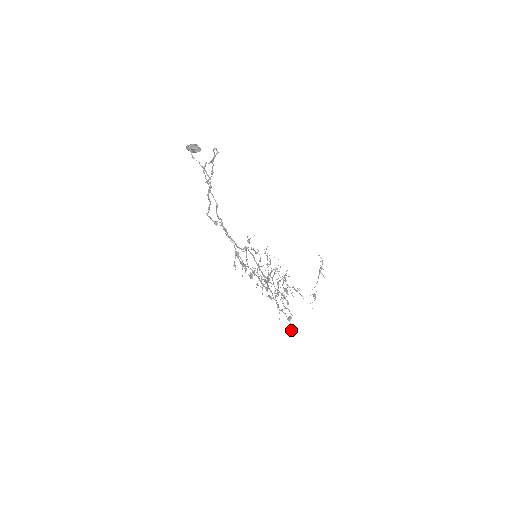
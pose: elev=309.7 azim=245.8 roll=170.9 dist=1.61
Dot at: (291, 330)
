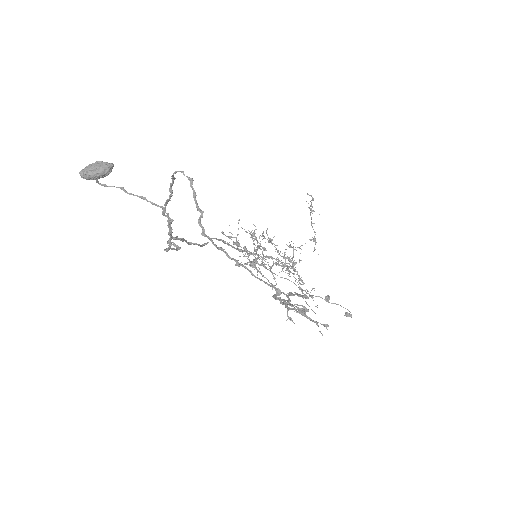
Dot at: occluded
